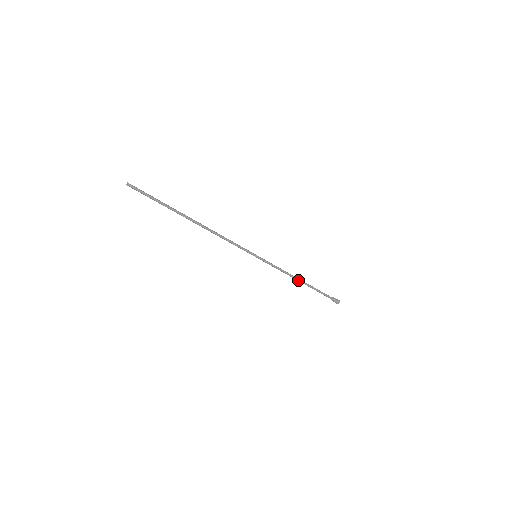
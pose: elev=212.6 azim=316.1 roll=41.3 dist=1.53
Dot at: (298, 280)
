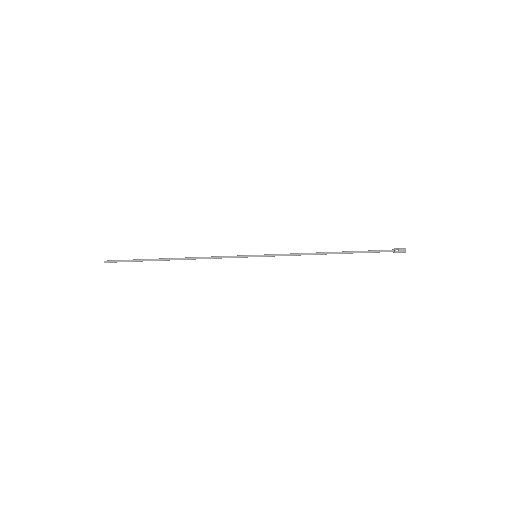
Dot at: (325, 254)
